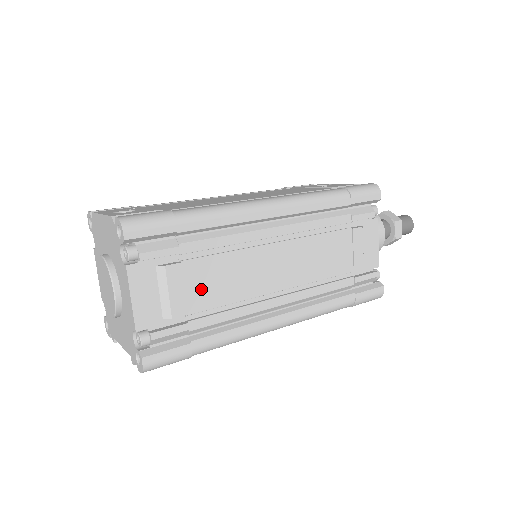
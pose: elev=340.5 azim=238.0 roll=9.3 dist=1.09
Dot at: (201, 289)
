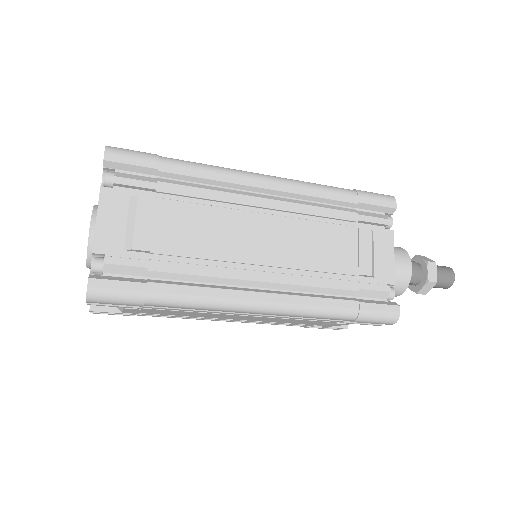
Dot at: (171, 231)
